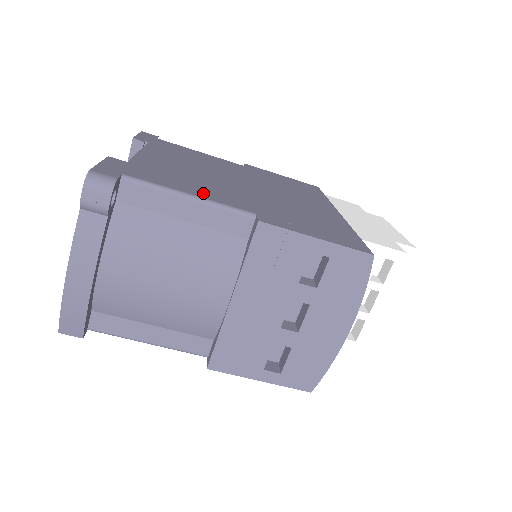
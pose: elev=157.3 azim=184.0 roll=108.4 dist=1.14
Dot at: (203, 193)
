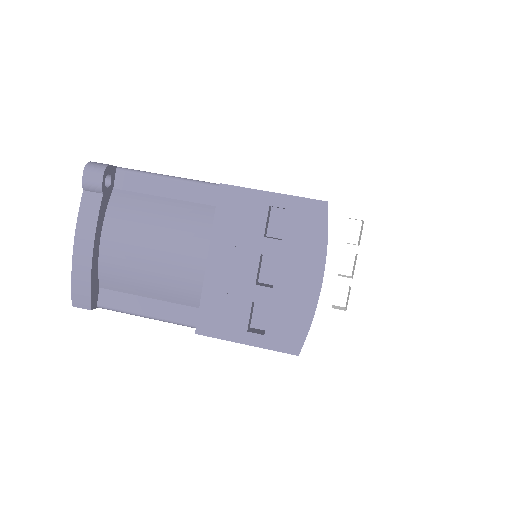
Dot at: occluded
